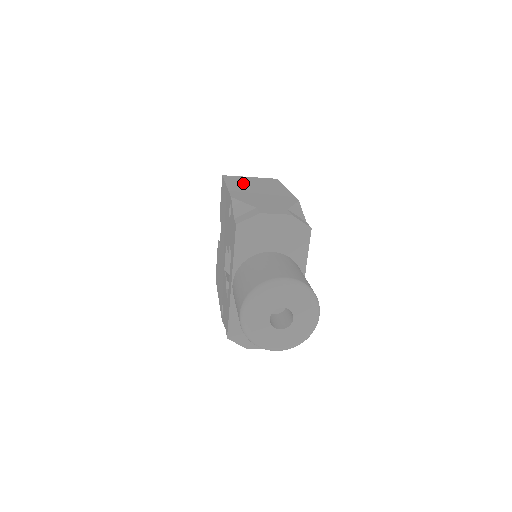
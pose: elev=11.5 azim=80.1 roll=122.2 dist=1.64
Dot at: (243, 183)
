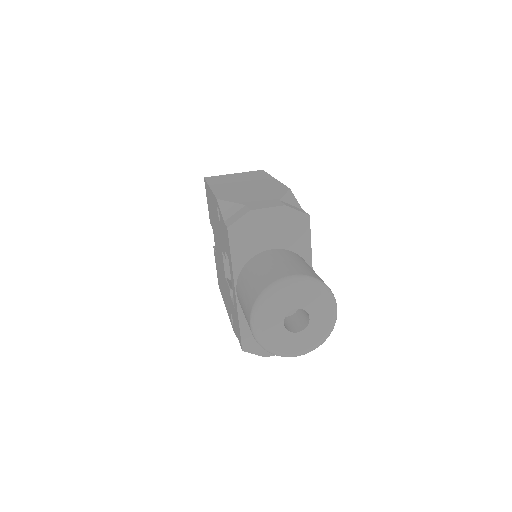
Dot at: (227, 181)
